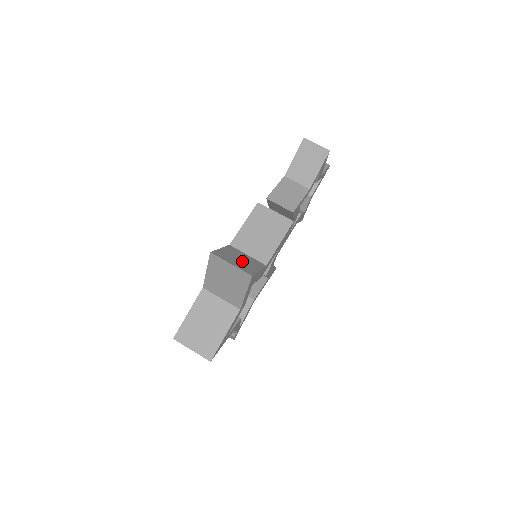
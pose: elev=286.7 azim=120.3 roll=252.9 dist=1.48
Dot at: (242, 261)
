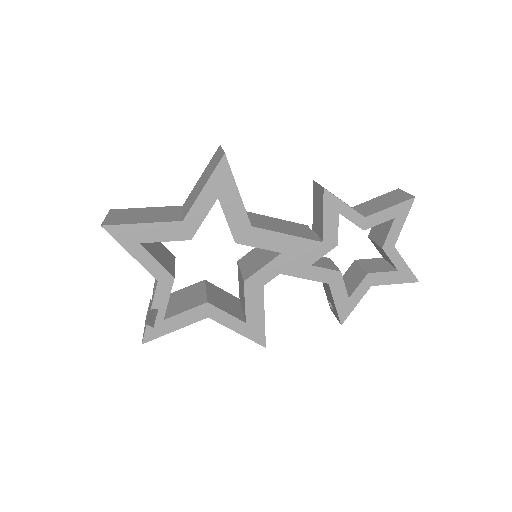
Dot at: occluded
